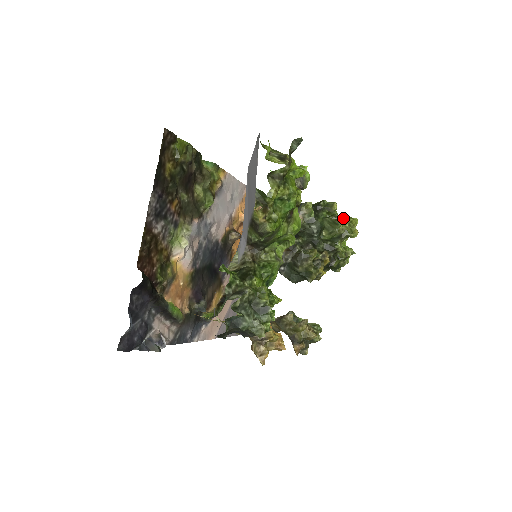
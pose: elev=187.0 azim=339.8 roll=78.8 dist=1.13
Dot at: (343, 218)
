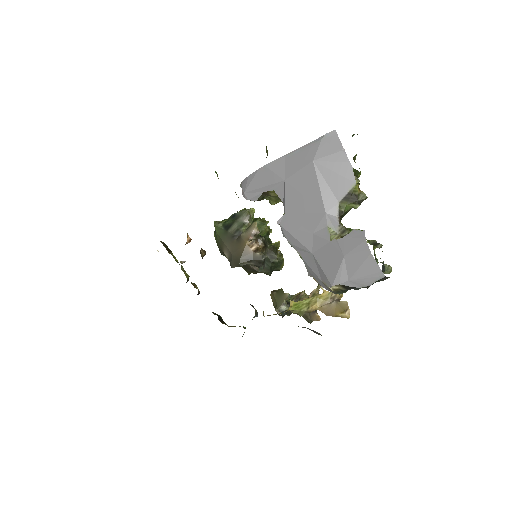
Dot at: (264, 219)
